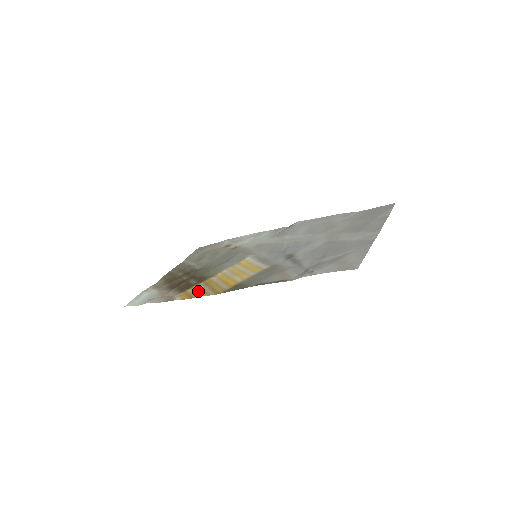
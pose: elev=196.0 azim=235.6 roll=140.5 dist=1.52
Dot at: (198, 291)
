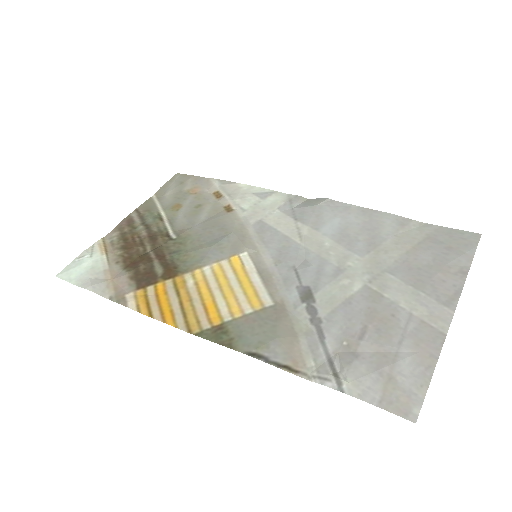
Dot at: (162, 302)
